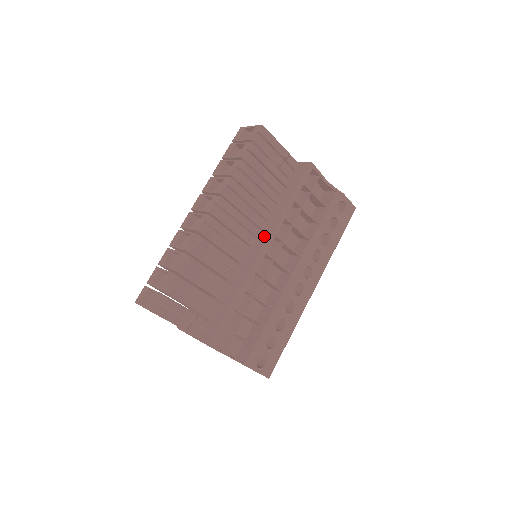
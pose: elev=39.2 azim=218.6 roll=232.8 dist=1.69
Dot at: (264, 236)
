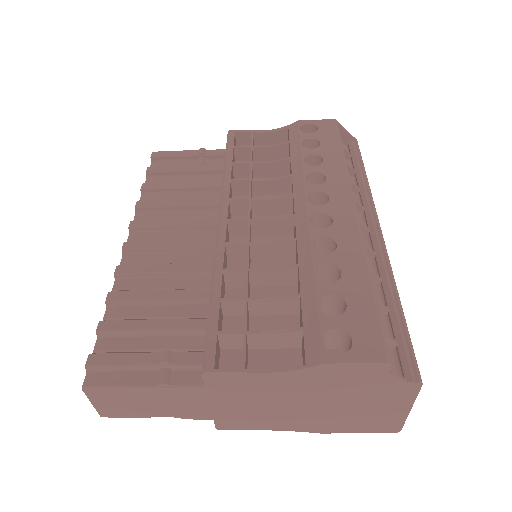
Dot at: occluded
